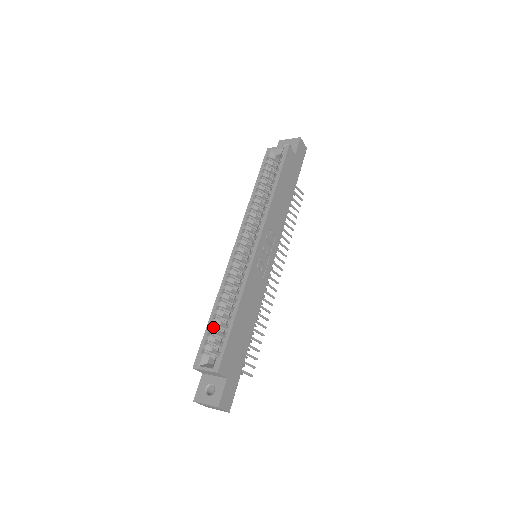
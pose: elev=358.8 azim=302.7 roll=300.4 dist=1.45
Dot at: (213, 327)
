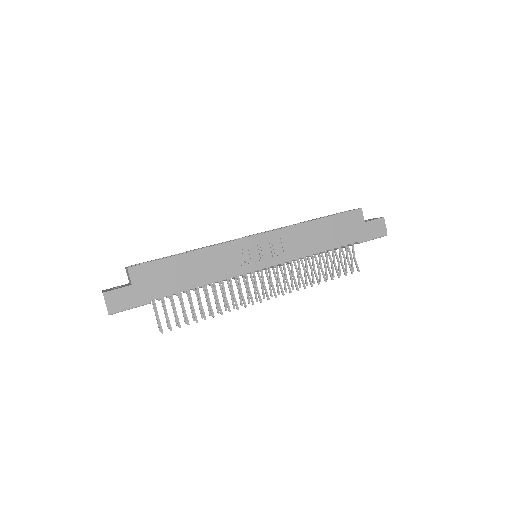
Dot at: occluded
